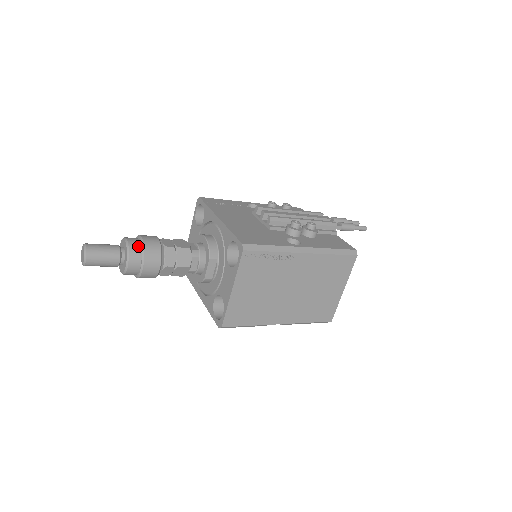
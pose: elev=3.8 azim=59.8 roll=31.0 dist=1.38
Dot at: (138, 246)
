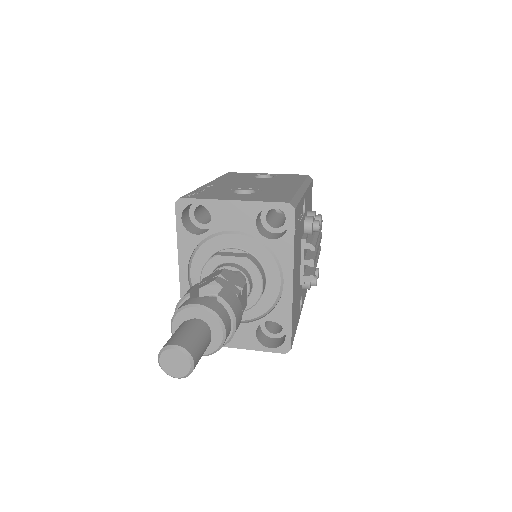
Dot at: (227, 339)
